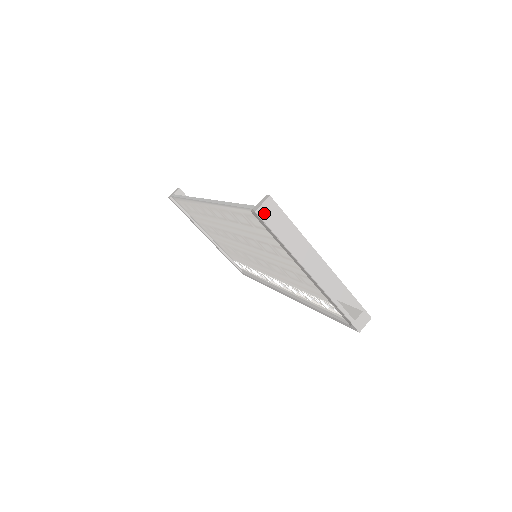
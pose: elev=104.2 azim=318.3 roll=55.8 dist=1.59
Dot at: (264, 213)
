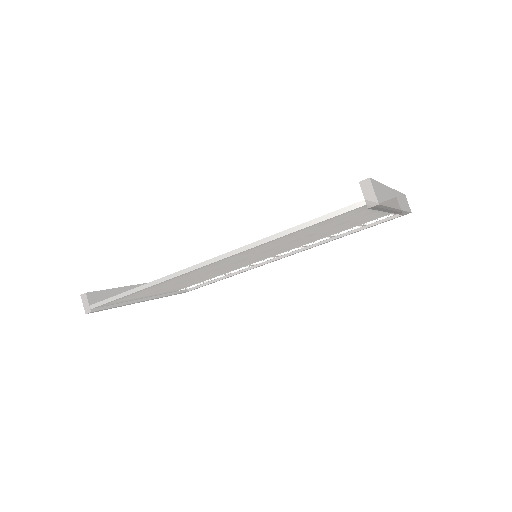
Dot at: (378, 197)
